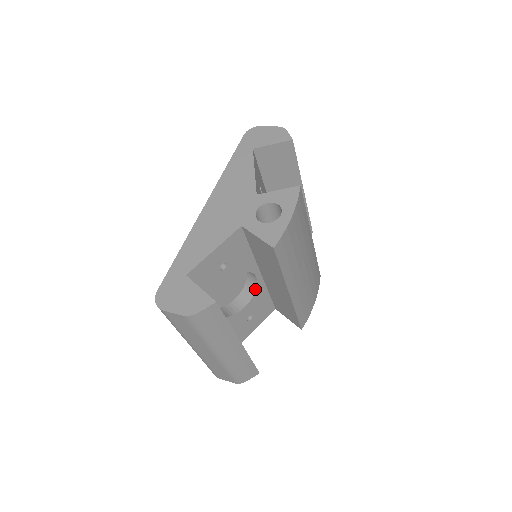
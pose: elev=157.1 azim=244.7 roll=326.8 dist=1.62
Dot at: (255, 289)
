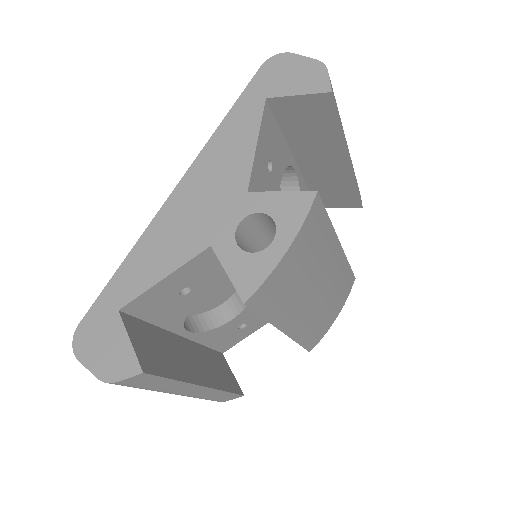
Dot at: occluded
